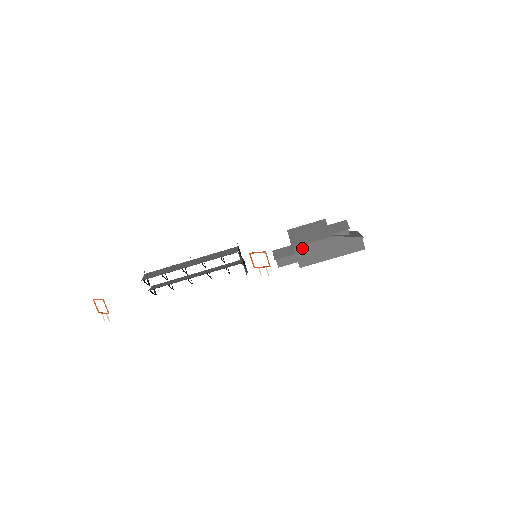
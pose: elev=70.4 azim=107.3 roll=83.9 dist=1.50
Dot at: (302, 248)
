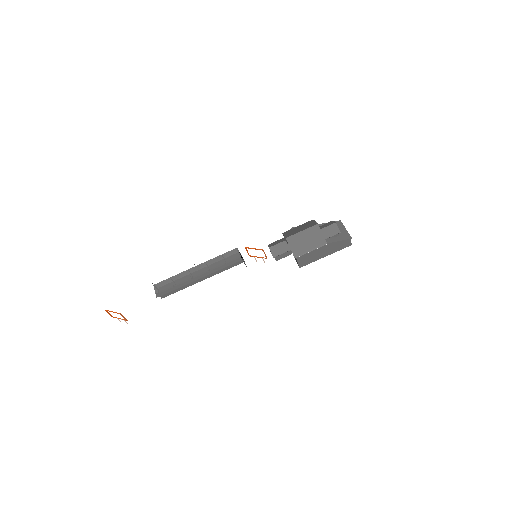
Dot at: (302, 256)
